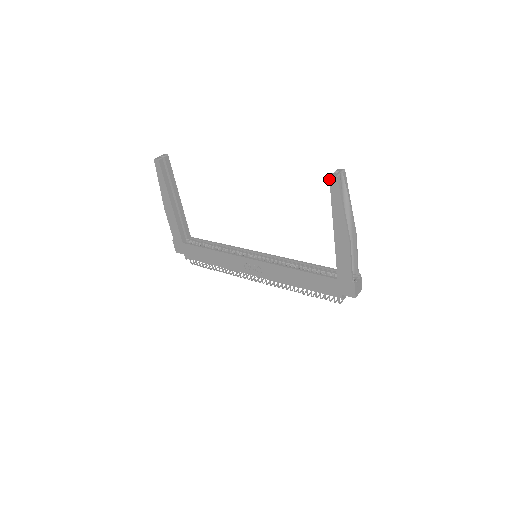
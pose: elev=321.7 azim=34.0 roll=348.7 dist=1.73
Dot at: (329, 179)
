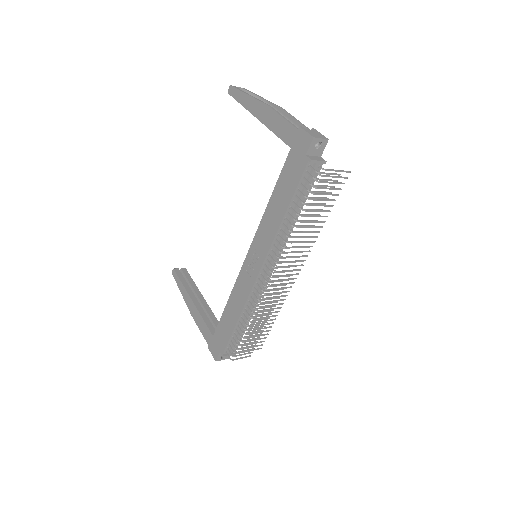
Dot at: (229, 94)
